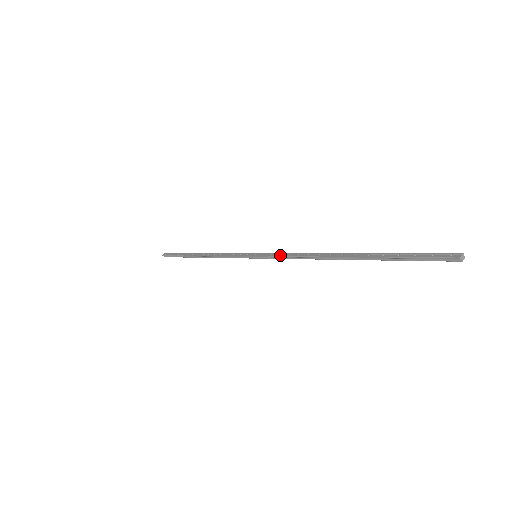
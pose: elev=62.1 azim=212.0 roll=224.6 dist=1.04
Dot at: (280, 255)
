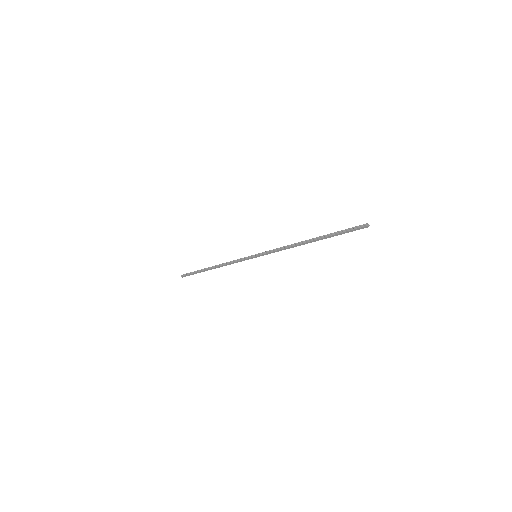
Dot at: (274, 249)
